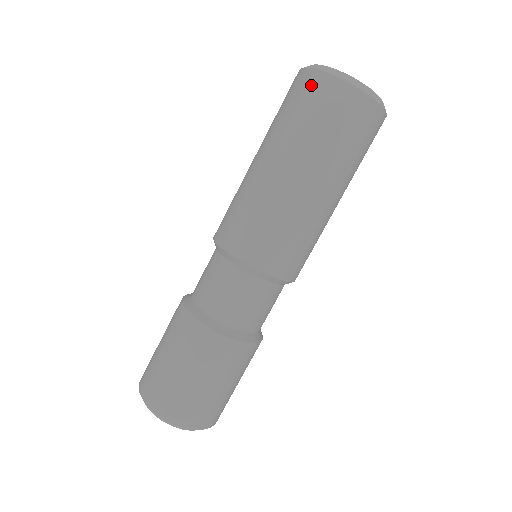
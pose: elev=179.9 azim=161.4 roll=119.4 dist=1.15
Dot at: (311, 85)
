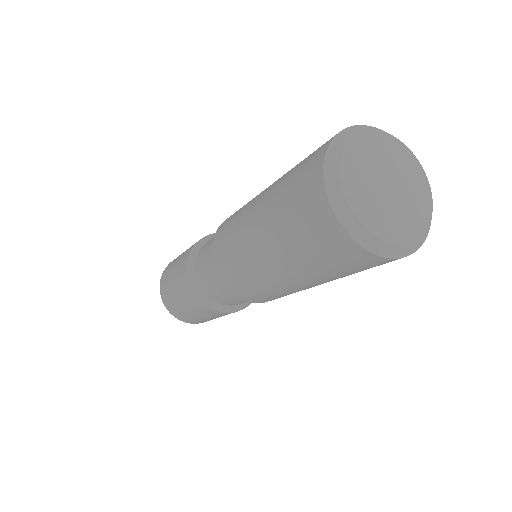
Dot at: (315, 209)
